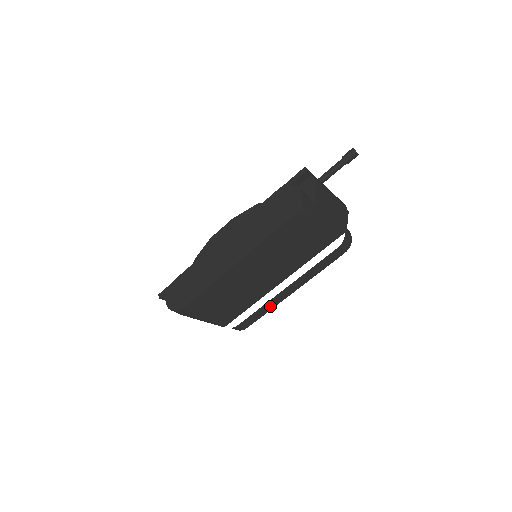
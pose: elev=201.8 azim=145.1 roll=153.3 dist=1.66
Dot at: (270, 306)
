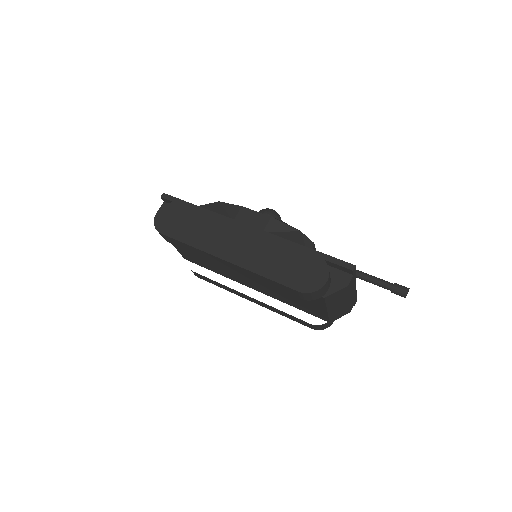
Dot at: (227, 289)
